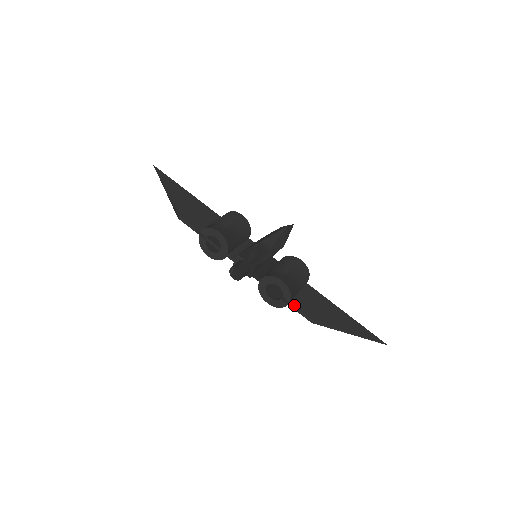
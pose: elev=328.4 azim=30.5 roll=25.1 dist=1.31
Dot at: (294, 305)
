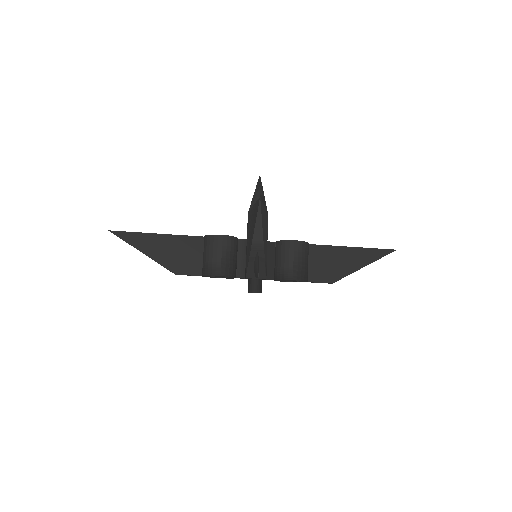
Dot at: (312, 282)
